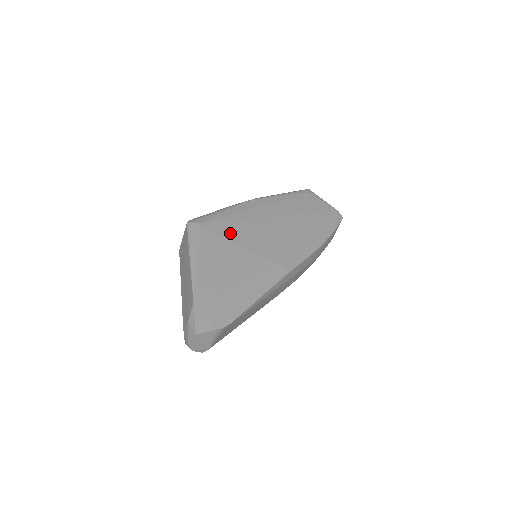
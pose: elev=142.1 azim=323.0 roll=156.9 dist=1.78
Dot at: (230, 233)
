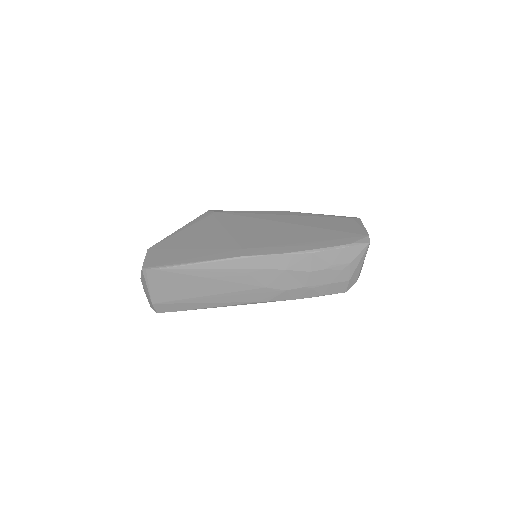
Dot at: (230, 222)
